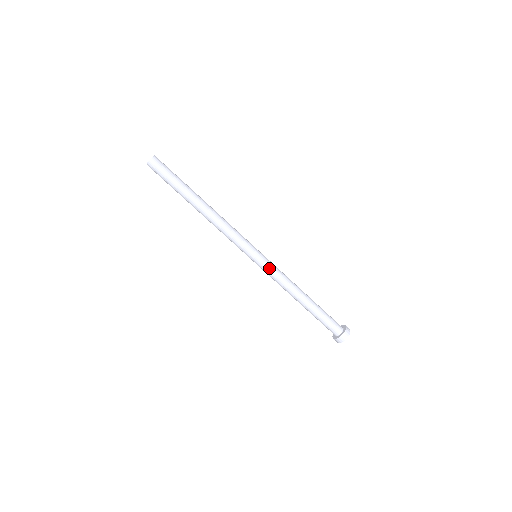
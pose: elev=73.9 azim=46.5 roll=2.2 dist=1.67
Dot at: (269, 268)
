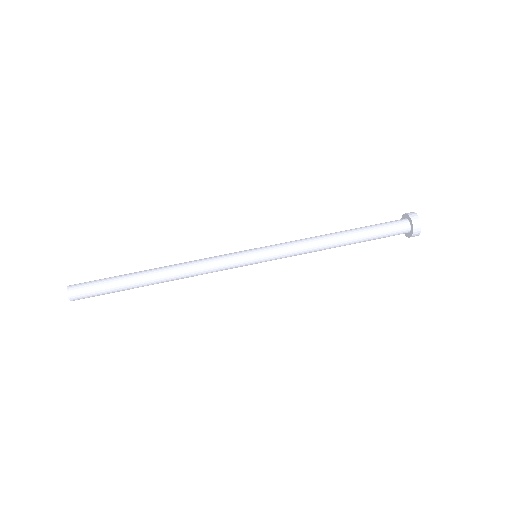
Dot at: (278, 249)
